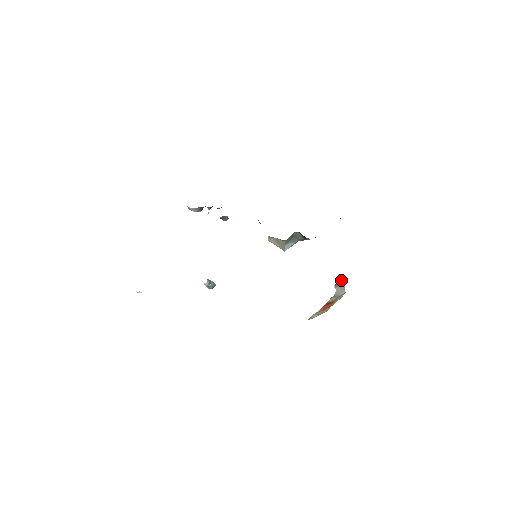
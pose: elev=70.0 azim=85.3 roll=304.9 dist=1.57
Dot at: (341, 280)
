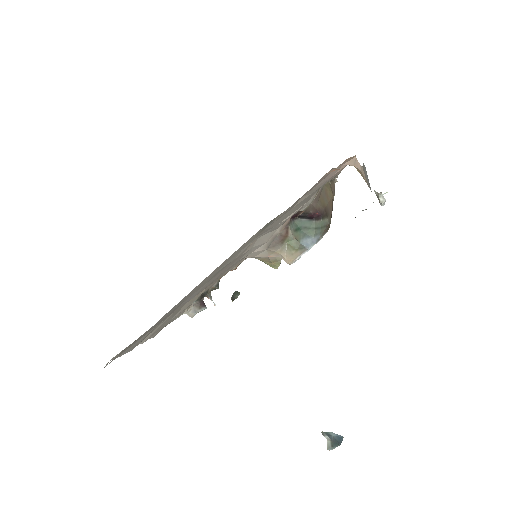
Dot at: occluded
